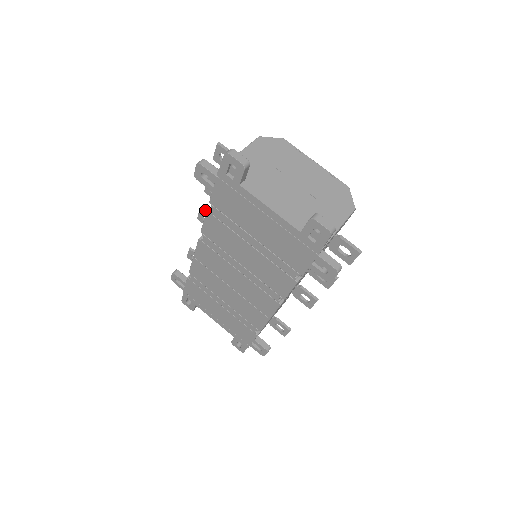
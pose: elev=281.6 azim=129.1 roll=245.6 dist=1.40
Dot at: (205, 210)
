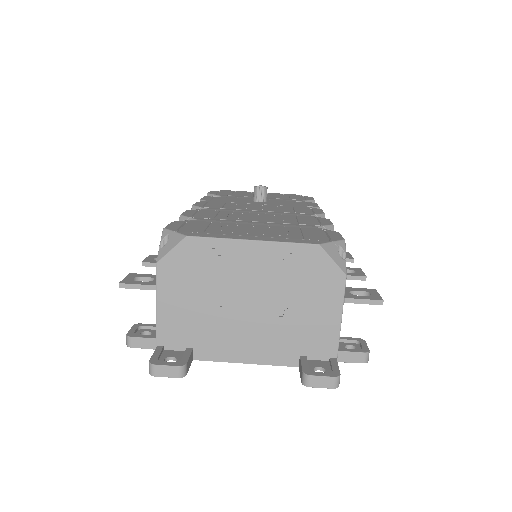
Dot at: occluded
